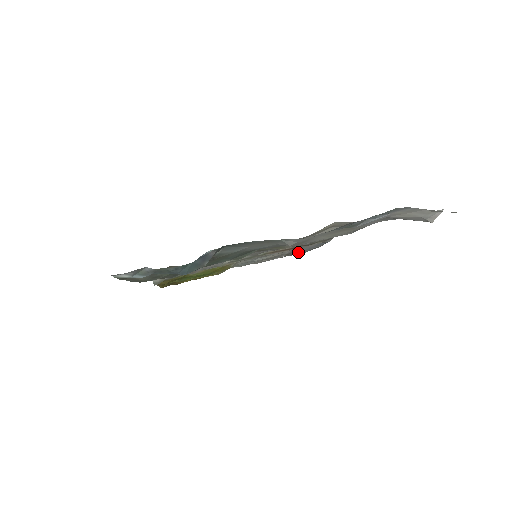
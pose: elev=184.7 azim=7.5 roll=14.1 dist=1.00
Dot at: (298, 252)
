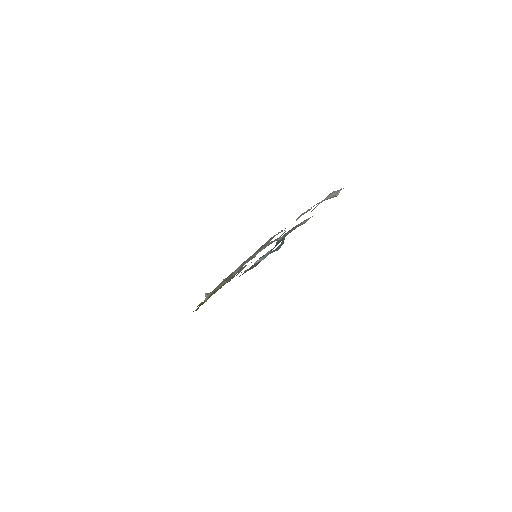
Dot at: occluded
